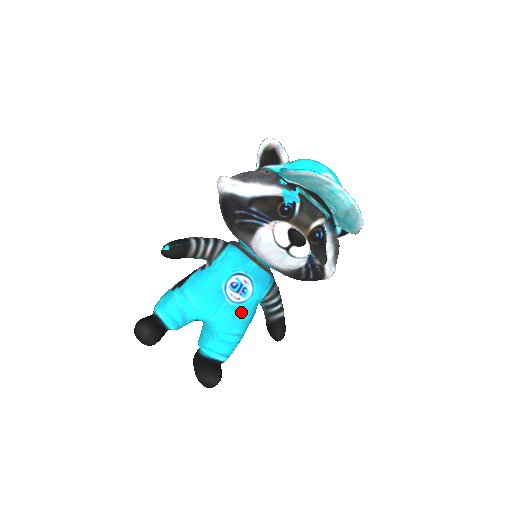
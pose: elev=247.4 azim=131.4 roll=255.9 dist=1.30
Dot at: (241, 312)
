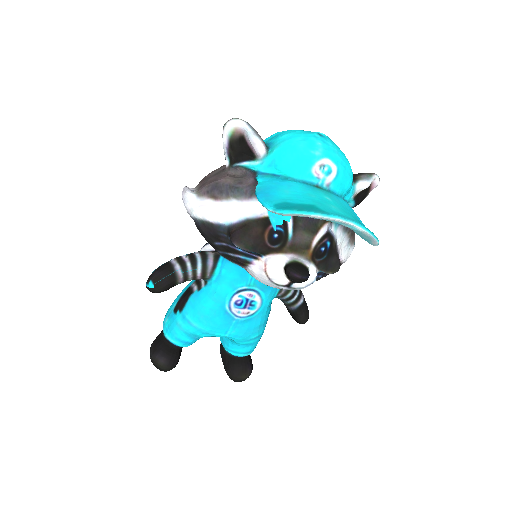
Dot at: (255, 321)
